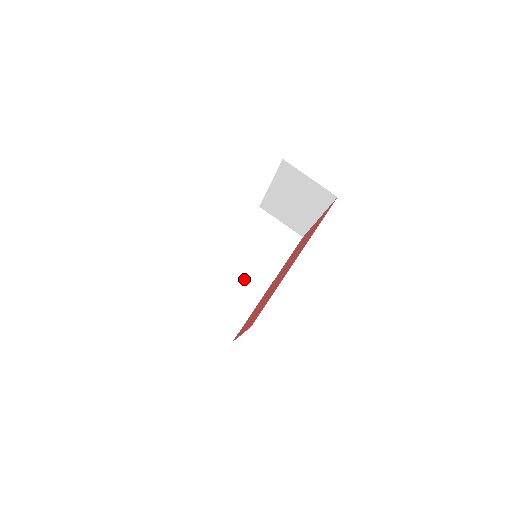
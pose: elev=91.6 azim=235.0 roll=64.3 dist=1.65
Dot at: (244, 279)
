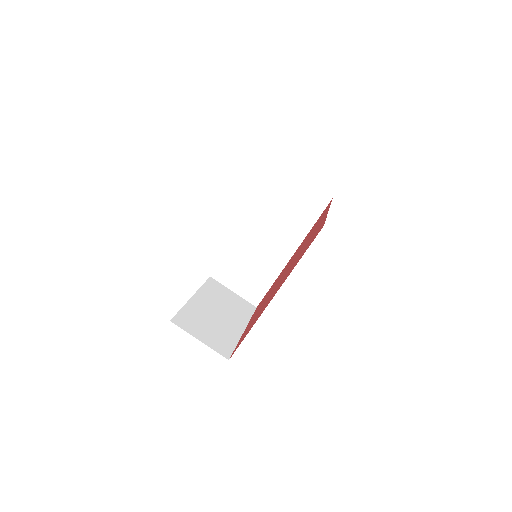
Dot at: (265, 248)
